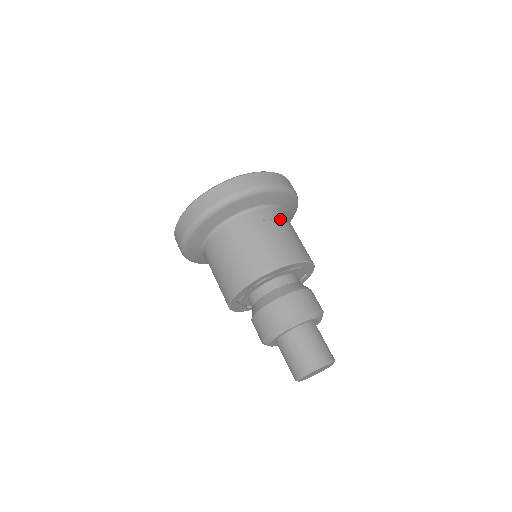
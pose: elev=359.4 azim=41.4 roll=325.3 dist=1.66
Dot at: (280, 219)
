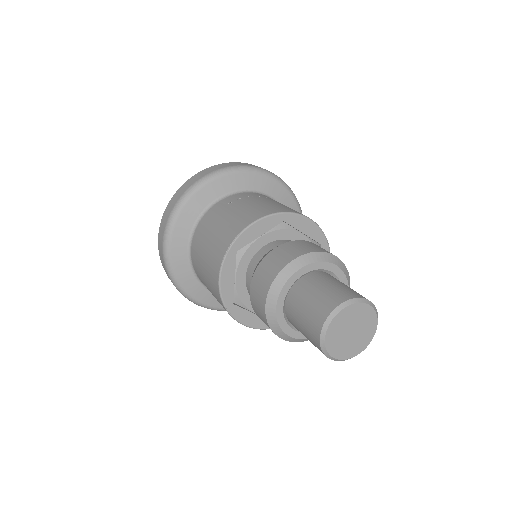
Dot at: (253, 197)
